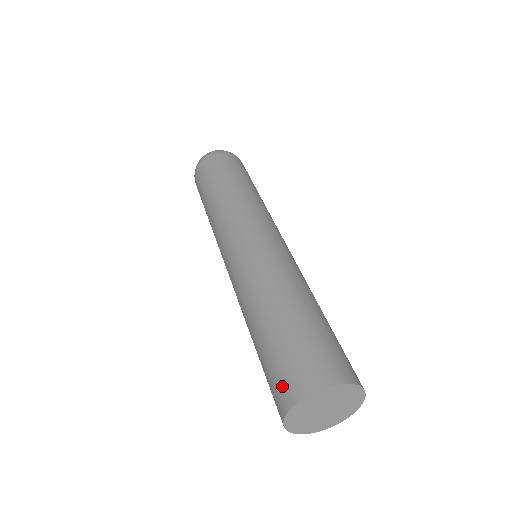
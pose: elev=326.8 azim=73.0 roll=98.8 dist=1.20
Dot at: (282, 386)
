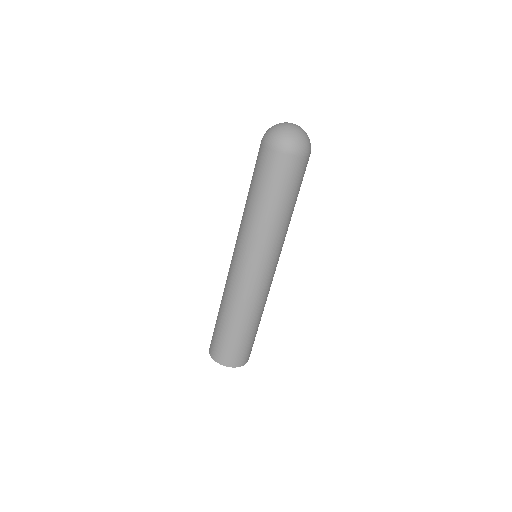
Dot at: (211, 344)
